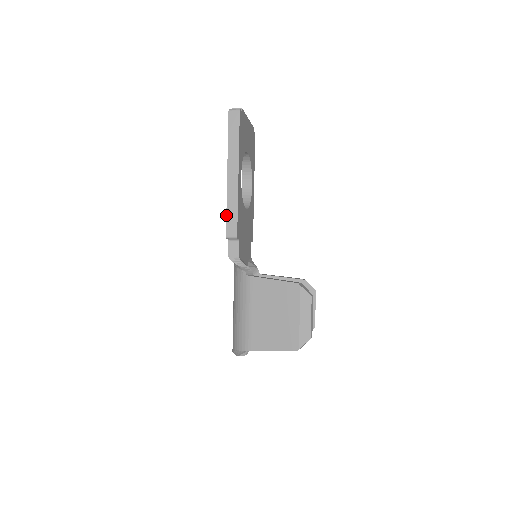
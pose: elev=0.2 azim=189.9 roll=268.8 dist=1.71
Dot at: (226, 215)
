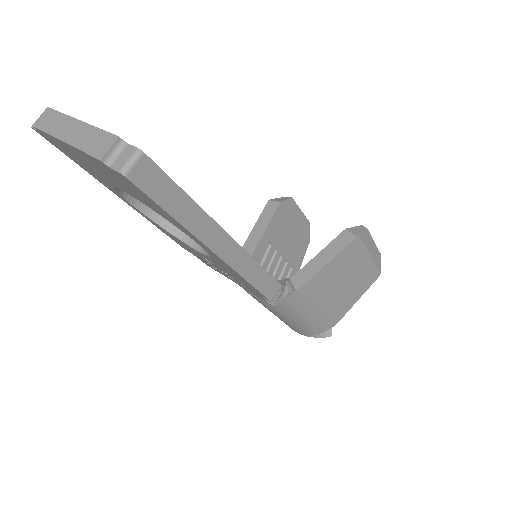
Dot at: (254, 288)
